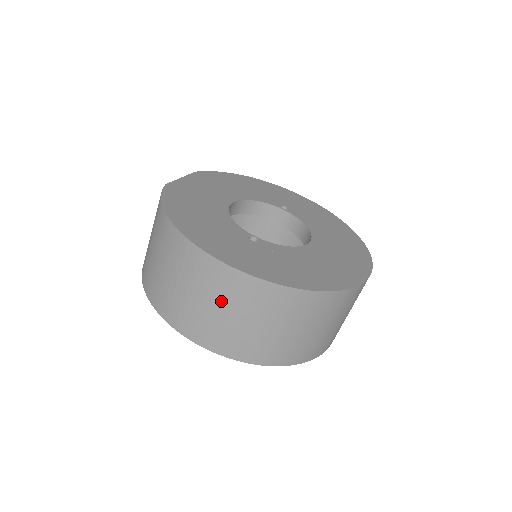
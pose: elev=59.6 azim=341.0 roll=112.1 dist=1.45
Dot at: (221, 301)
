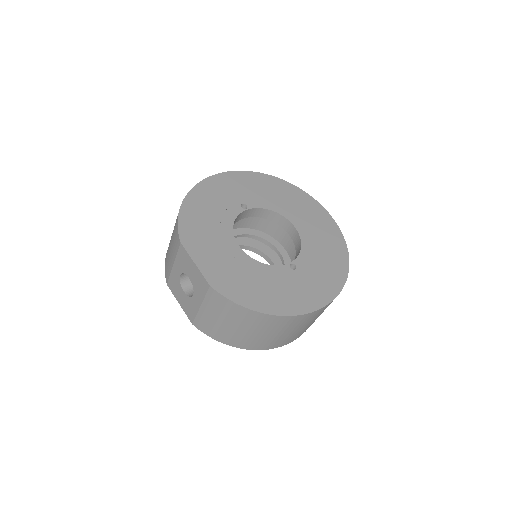
Dot at: occluded
